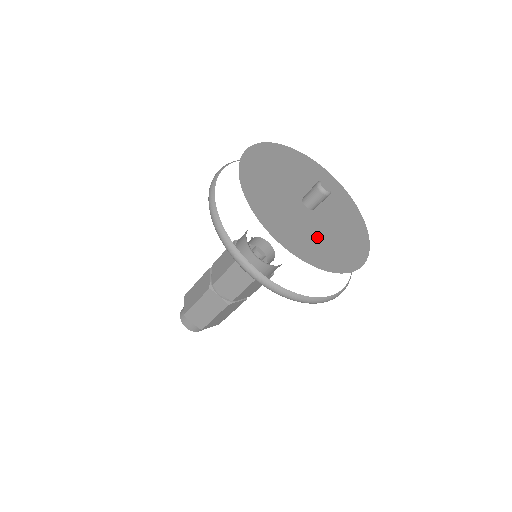
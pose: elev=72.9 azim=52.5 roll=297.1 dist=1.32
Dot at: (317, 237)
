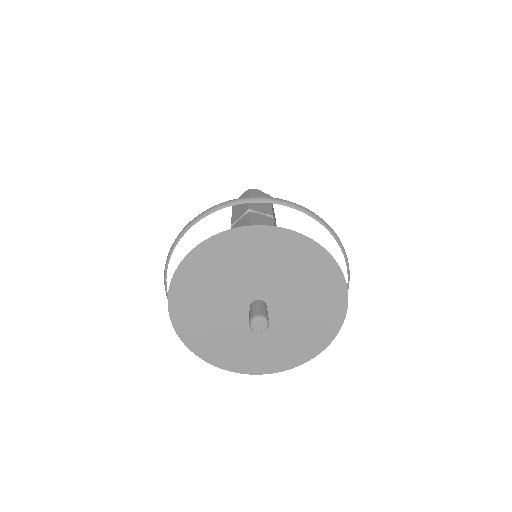
Dot at: (272, 342)
